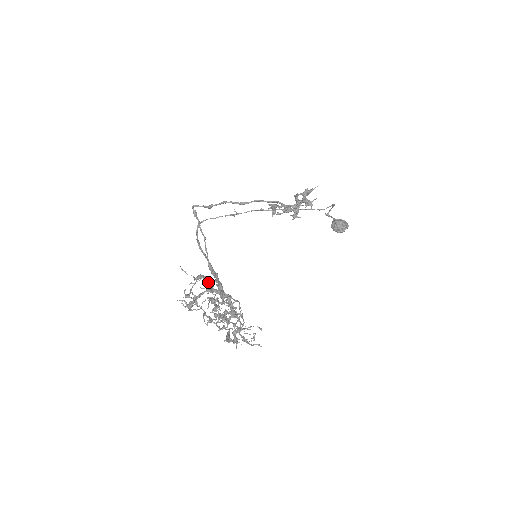
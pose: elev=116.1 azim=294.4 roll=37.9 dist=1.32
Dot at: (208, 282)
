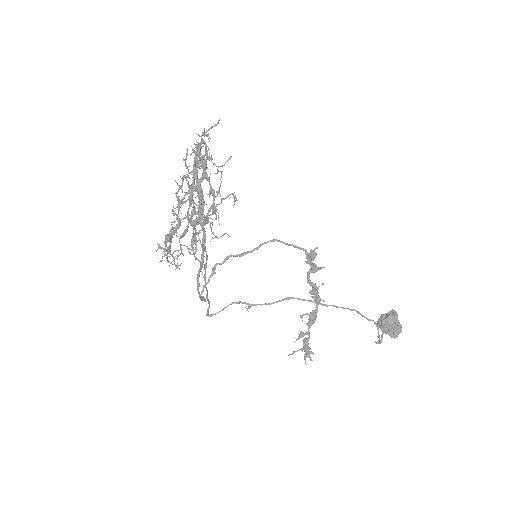
Dot at: occluded
